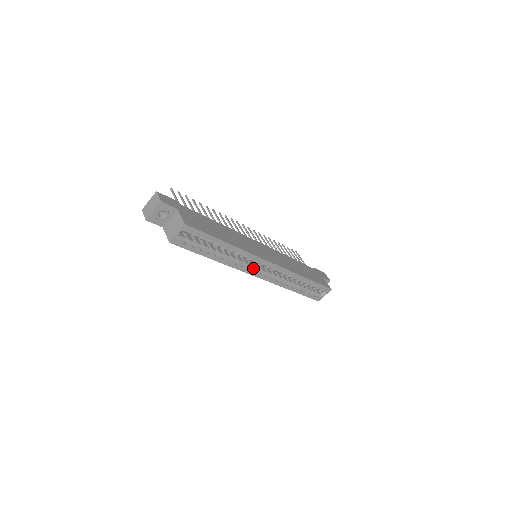
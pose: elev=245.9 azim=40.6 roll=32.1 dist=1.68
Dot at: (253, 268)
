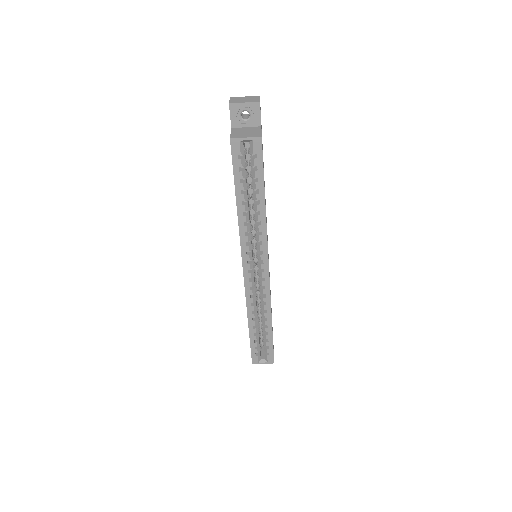
Dot at: (251, 257)
